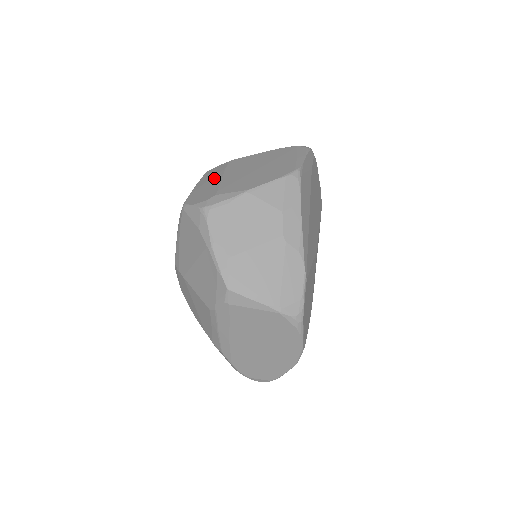
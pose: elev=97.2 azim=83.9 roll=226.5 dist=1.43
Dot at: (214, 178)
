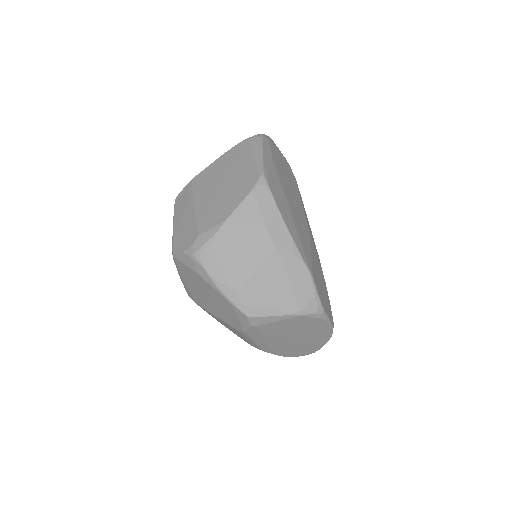
Dot at: (187, 210)
